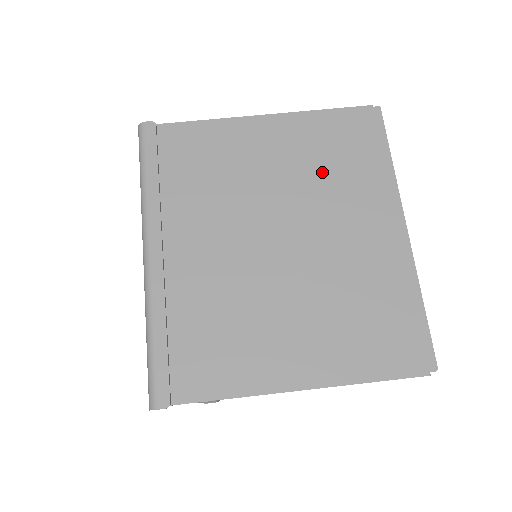
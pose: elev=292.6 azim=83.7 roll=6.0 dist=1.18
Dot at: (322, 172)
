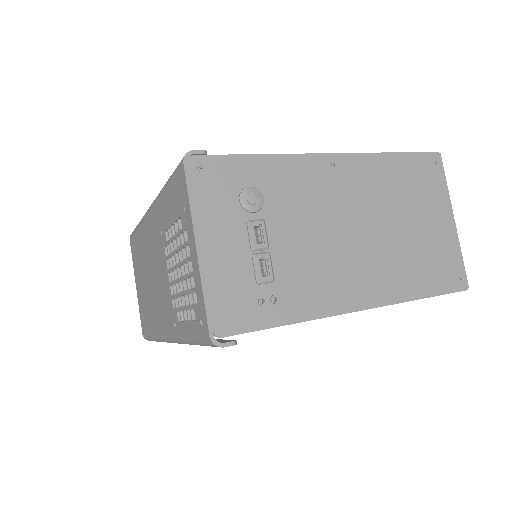
Dot at: occluded
